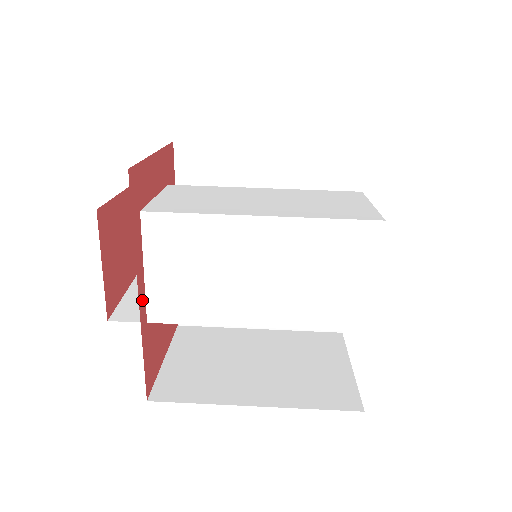
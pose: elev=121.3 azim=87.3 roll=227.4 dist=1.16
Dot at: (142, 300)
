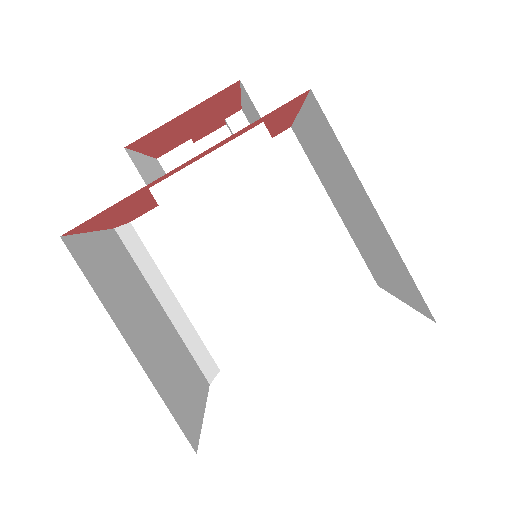
Dot at: (176, 170)
